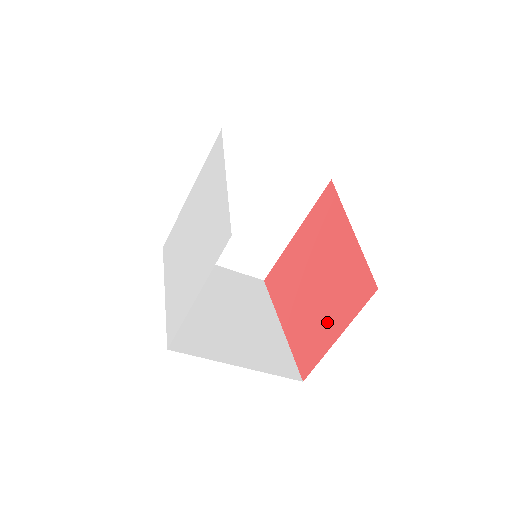
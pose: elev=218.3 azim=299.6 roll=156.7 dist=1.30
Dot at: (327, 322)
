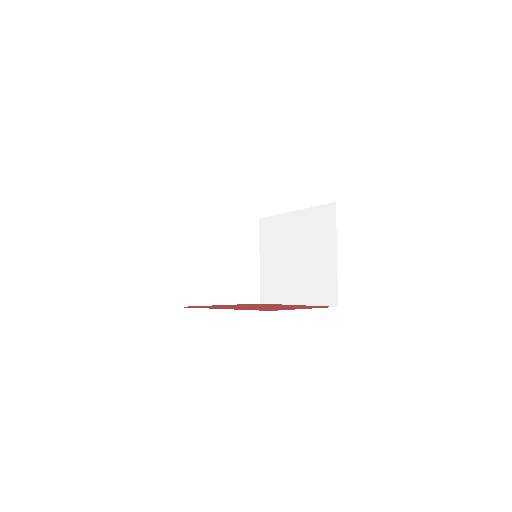
Dot at: (289, 308)
